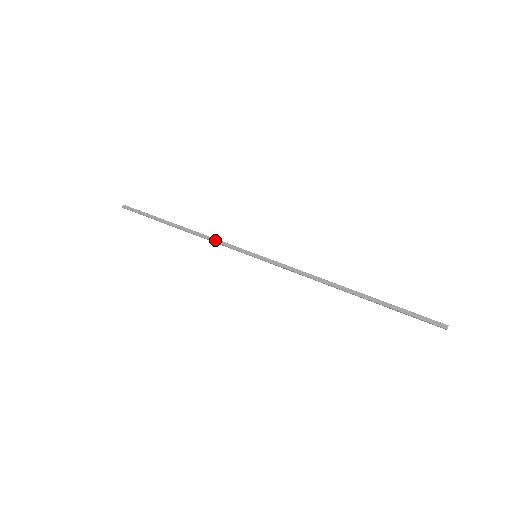
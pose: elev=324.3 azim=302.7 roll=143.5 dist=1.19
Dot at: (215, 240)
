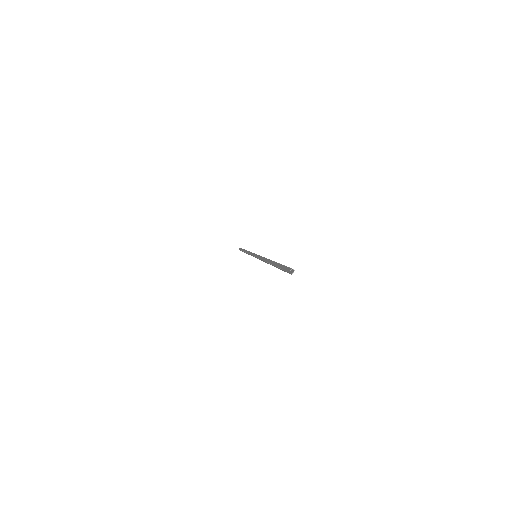
Dot at: occluded
